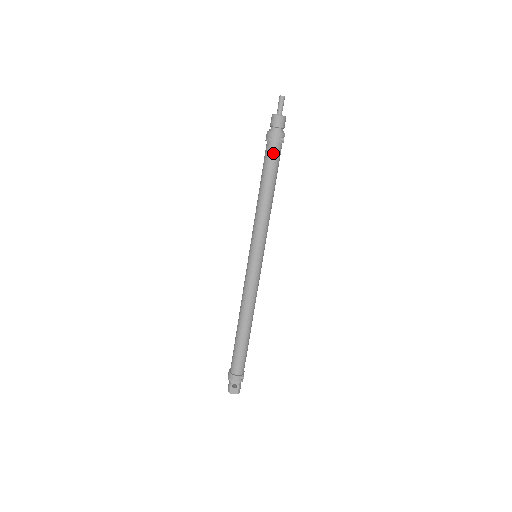
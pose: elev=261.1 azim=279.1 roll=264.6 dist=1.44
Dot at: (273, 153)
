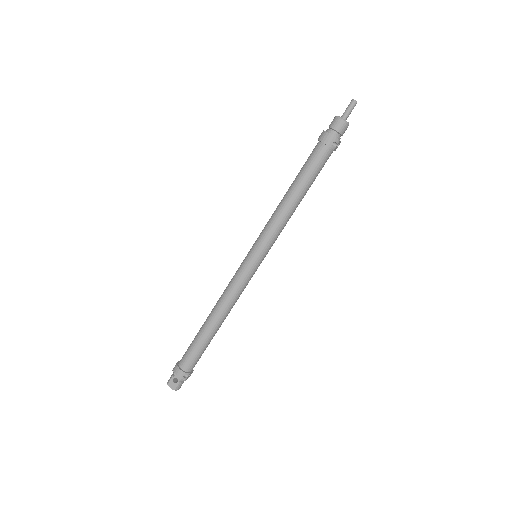
Dot at: (318, 155)
